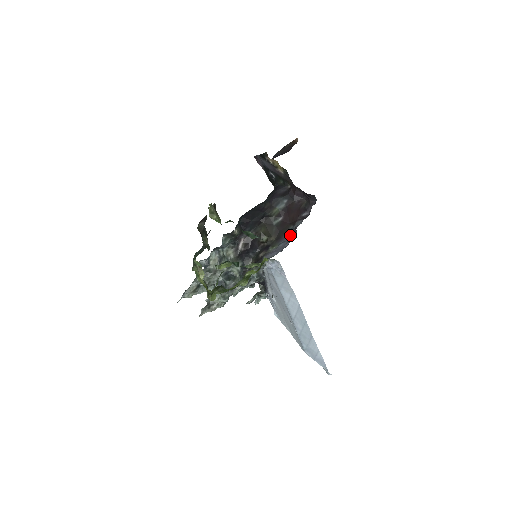
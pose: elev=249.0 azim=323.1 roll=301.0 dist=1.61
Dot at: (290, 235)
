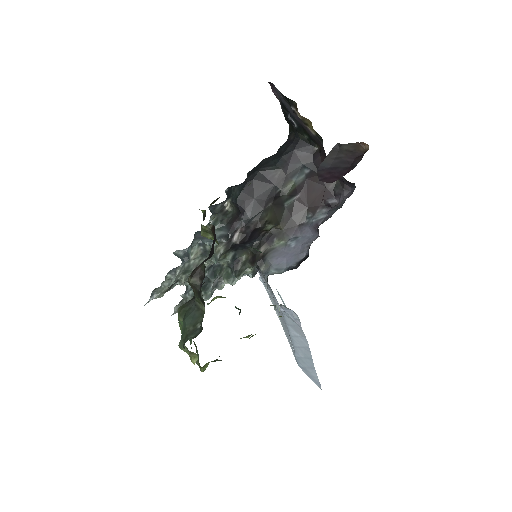
Dot at: (307, 231)
